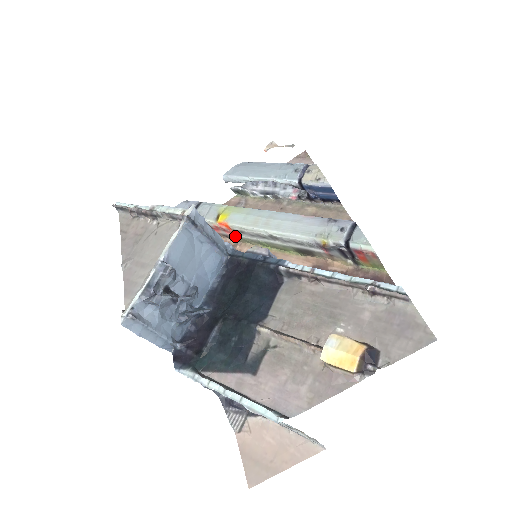
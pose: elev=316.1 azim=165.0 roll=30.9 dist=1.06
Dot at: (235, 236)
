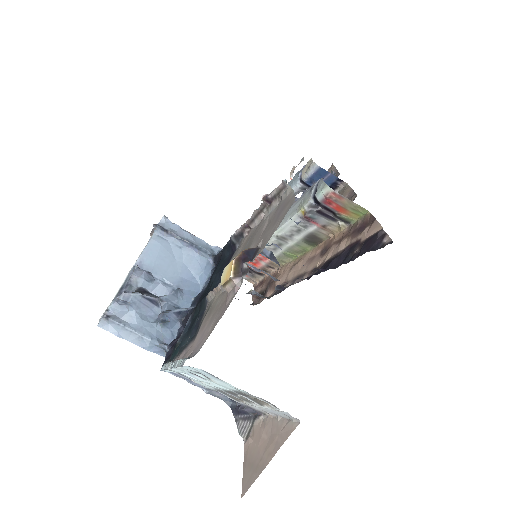
Dot at: (270, 261)
